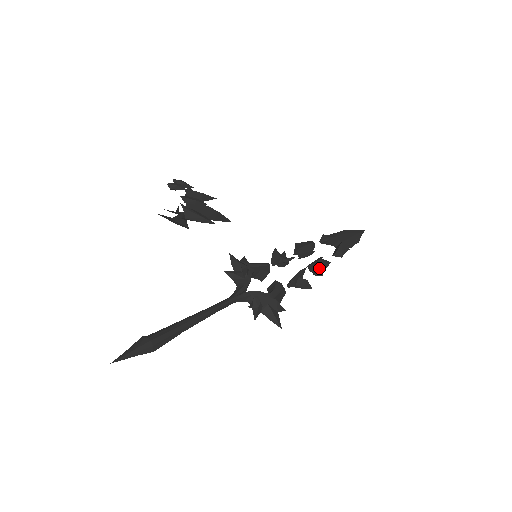
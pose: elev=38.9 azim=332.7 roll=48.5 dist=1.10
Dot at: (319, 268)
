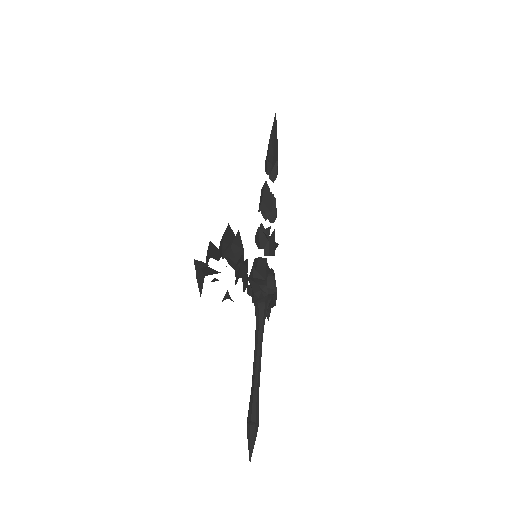
Dot at: (276, 216)
